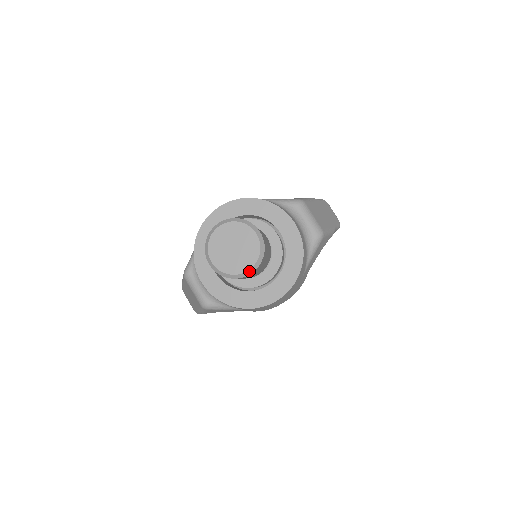
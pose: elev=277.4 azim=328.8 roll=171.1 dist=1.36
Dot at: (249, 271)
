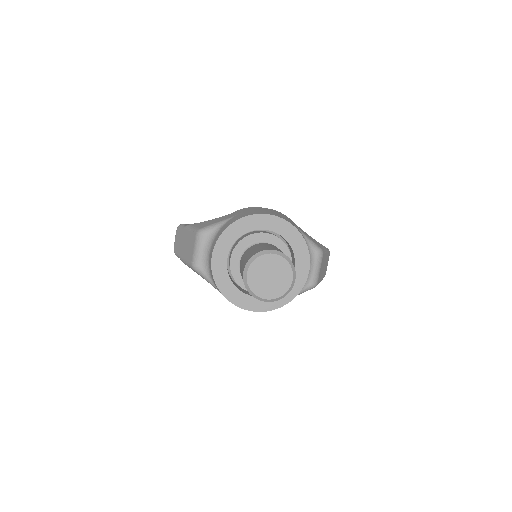
Dot at: (266, 300)
